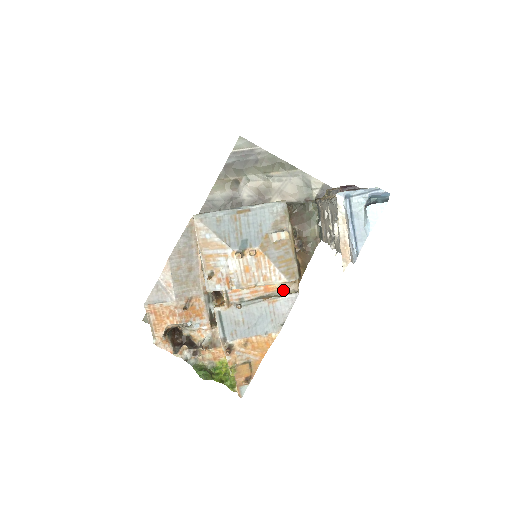
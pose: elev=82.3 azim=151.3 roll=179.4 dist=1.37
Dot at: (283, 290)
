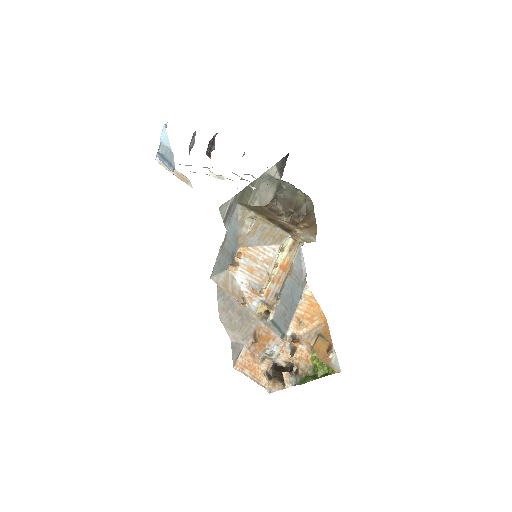
Dot at: occluded
